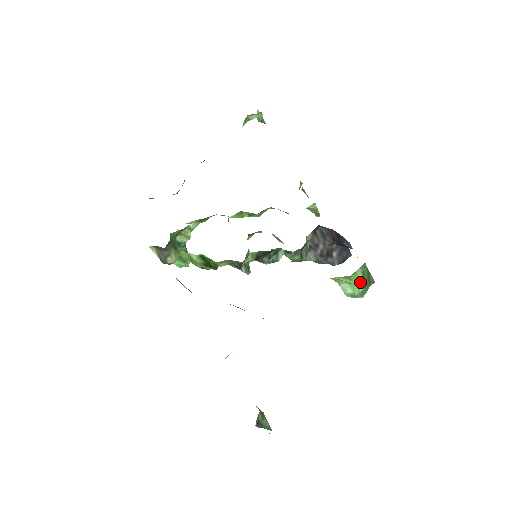
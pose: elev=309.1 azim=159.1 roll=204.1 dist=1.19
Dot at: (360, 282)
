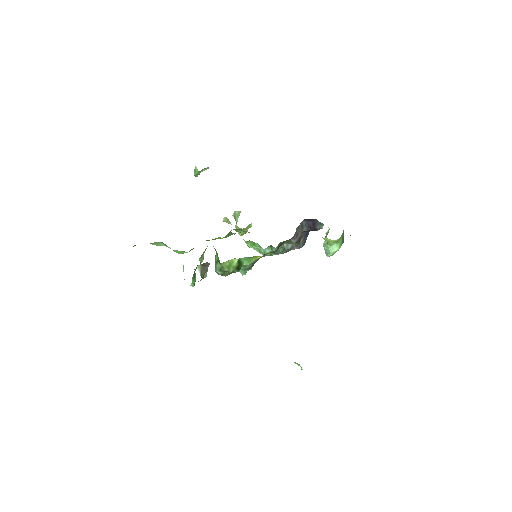
Dot at: (341, 242)
